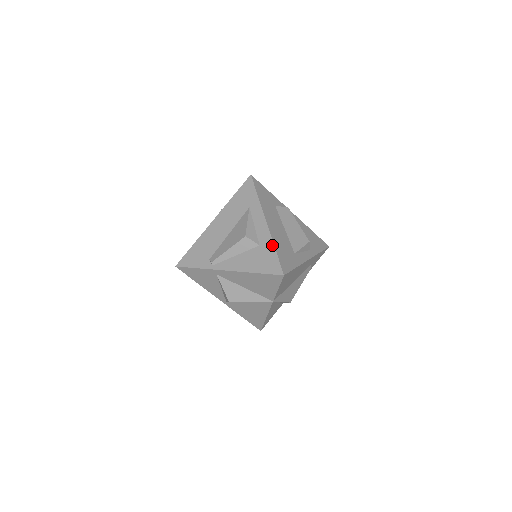
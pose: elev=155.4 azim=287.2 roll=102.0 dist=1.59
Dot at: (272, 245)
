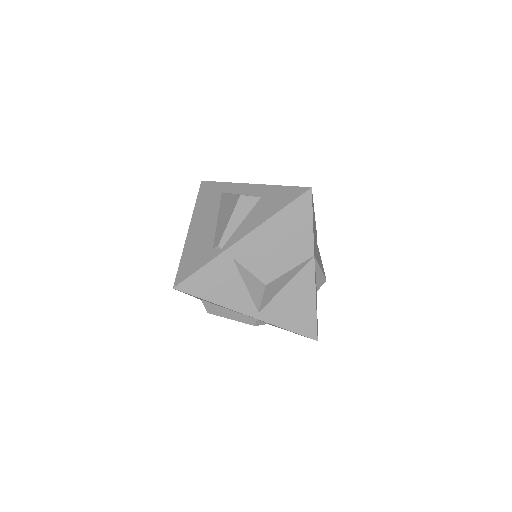
Dot at: (274, 186)
